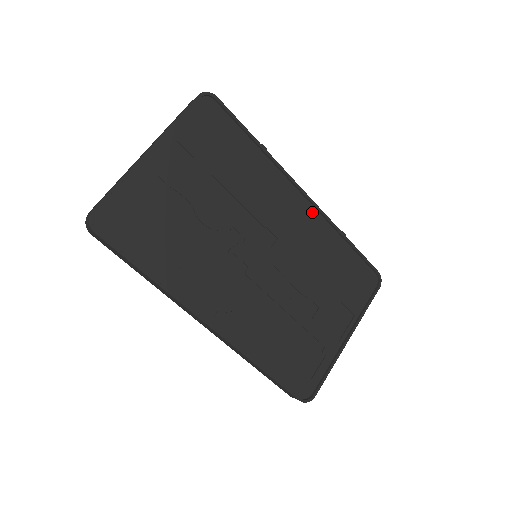
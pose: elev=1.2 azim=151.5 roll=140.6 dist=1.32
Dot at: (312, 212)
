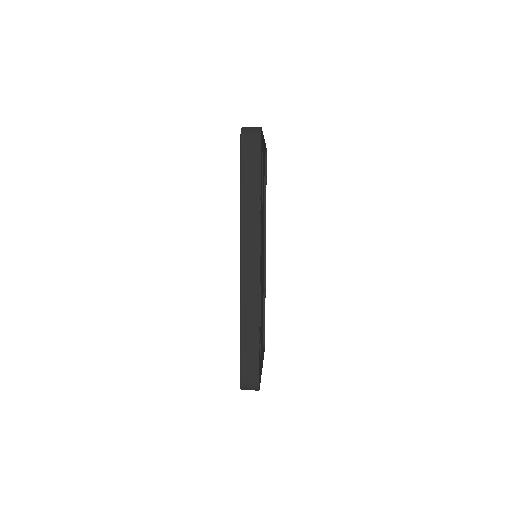
Dot at: (263, 265)
